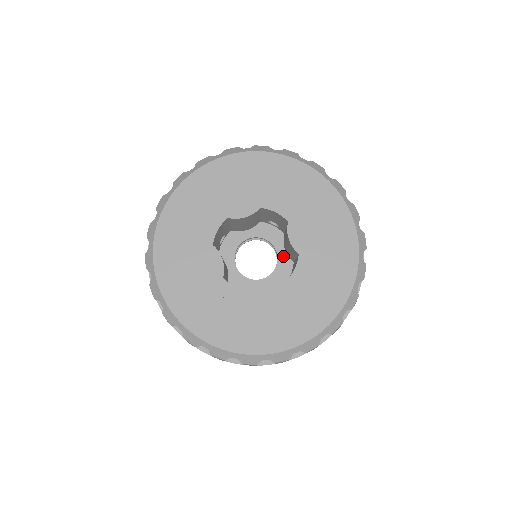
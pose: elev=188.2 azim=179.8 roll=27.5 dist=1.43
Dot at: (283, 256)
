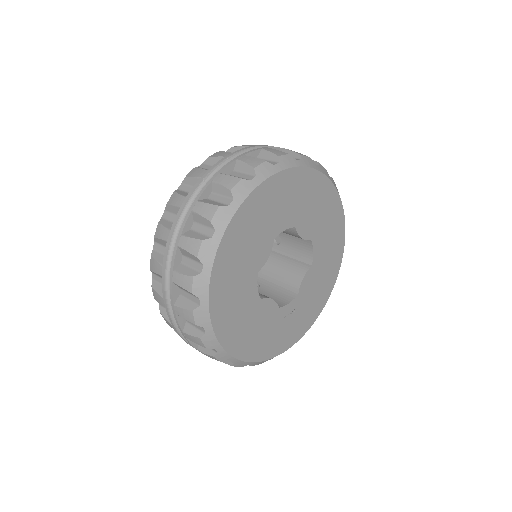
Dot at: occluded
